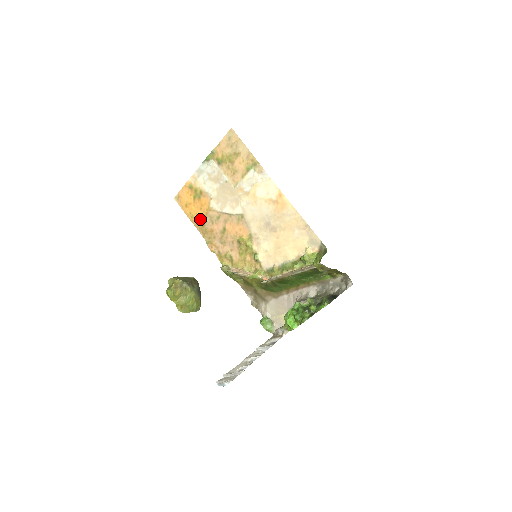
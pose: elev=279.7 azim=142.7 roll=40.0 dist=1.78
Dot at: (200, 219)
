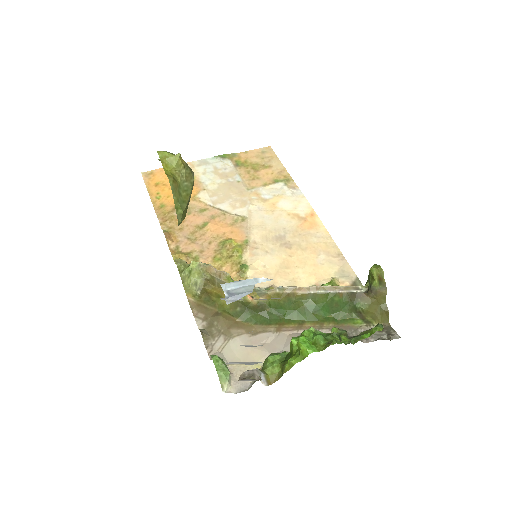
Dot at: (170, 203)
